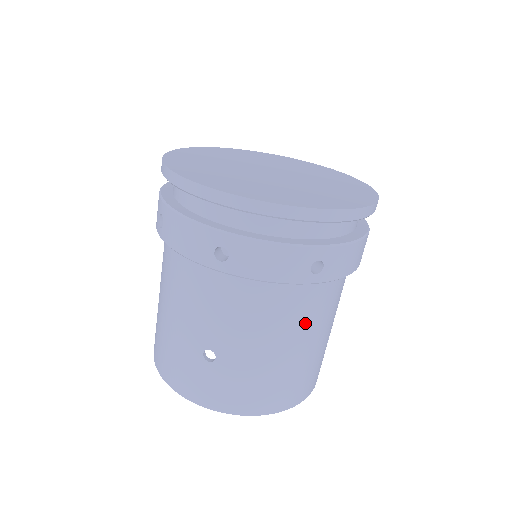
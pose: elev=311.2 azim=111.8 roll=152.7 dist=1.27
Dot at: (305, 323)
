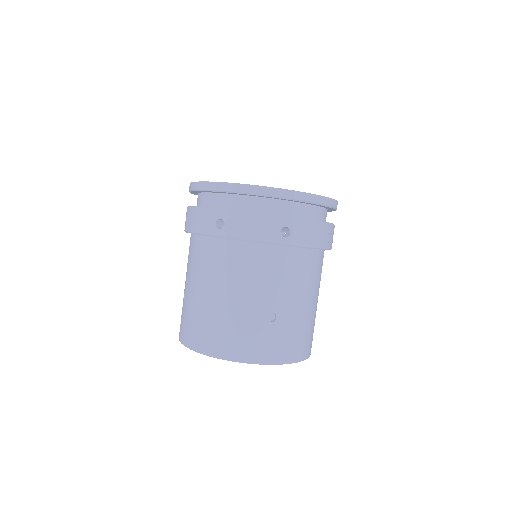
Dot at: (225, 276)
